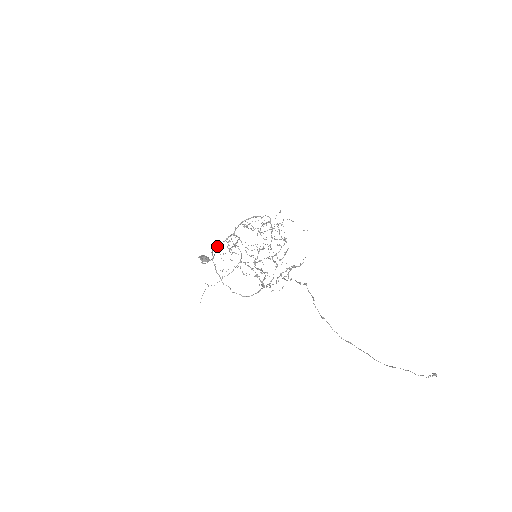
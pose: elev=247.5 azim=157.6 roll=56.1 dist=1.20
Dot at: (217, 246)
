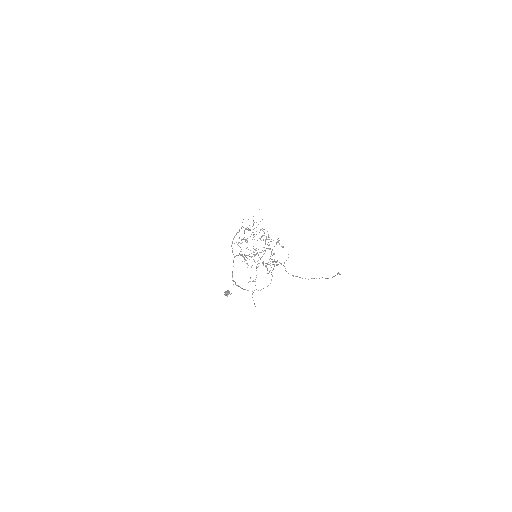
Dot at: (232, 273)
